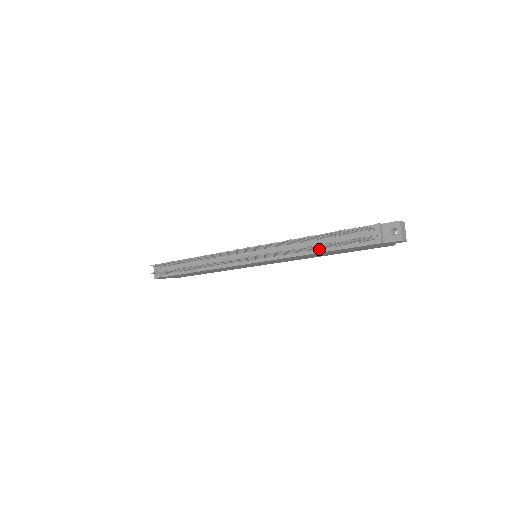
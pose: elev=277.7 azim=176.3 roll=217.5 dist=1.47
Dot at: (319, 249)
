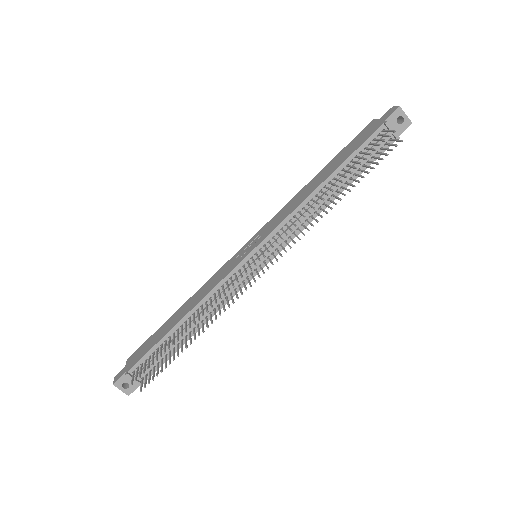
Dot at: (337, 191)
